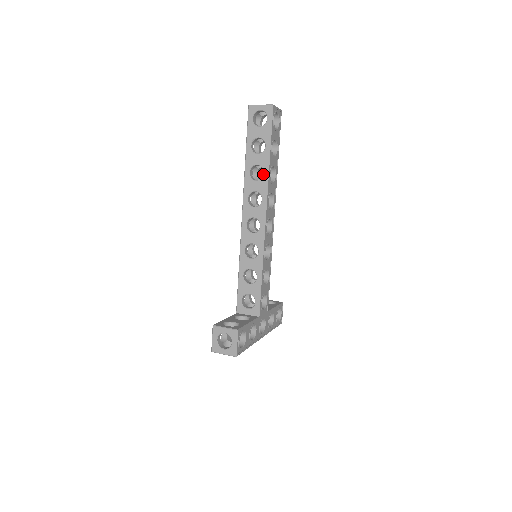
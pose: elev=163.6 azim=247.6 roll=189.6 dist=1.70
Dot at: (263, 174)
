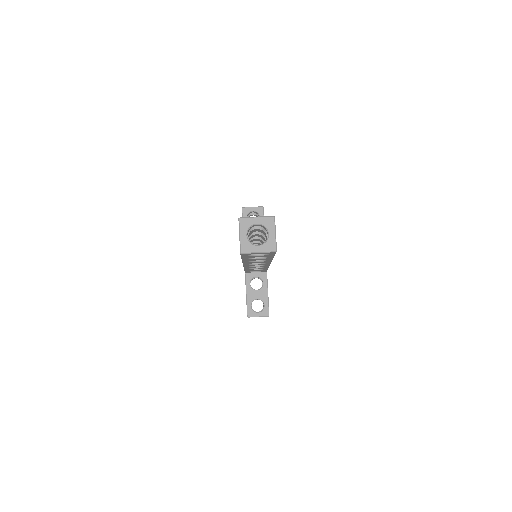
Dot at: occluded
